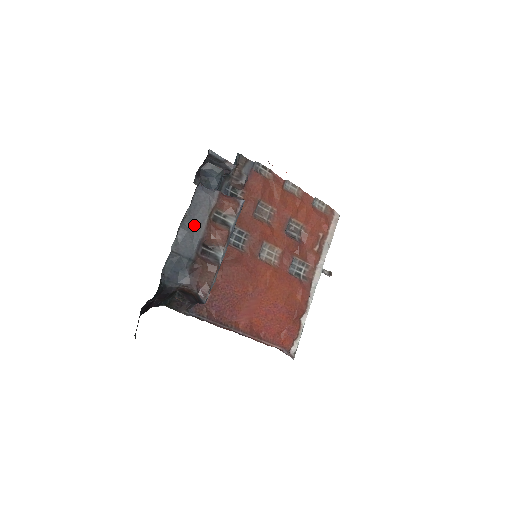
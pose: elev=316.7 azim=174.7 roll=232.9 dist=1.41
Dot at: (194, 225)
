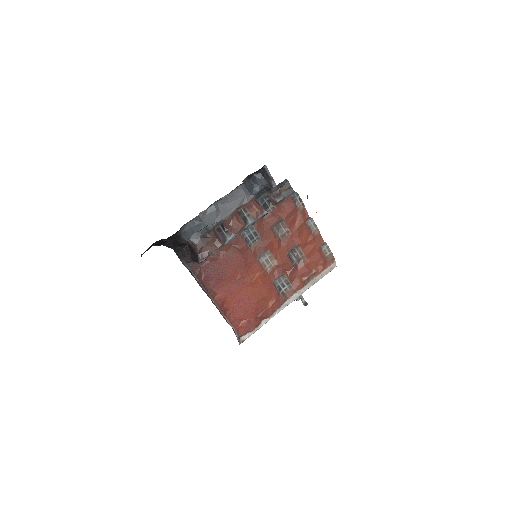
Dot at: (223, 208)
